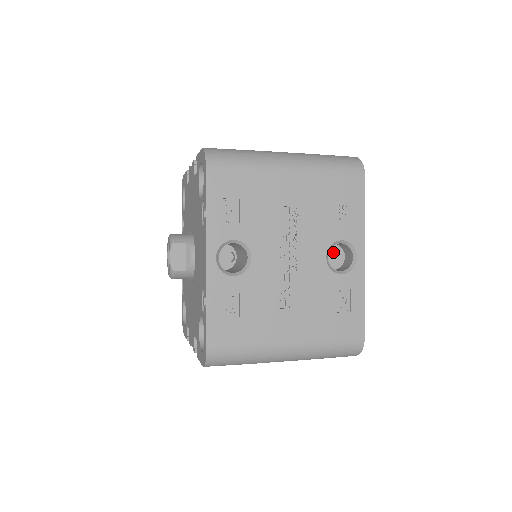
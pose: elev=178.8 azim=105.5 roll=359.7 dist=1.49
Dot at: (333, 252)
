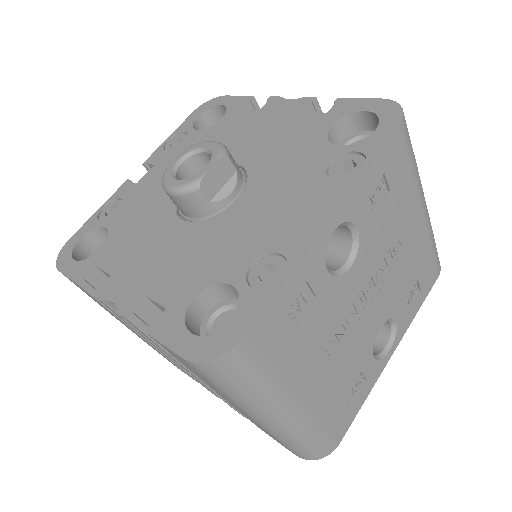
Dot at: occluded
